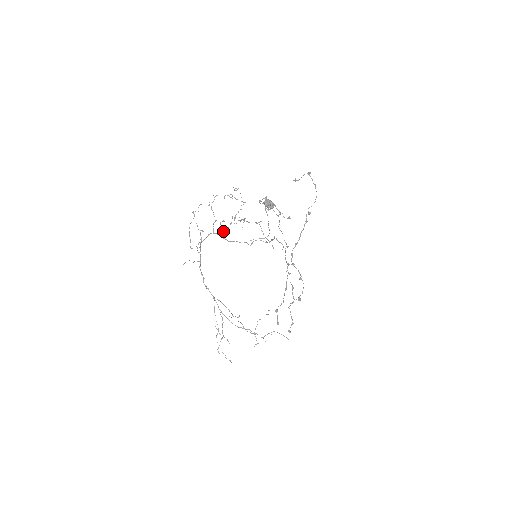
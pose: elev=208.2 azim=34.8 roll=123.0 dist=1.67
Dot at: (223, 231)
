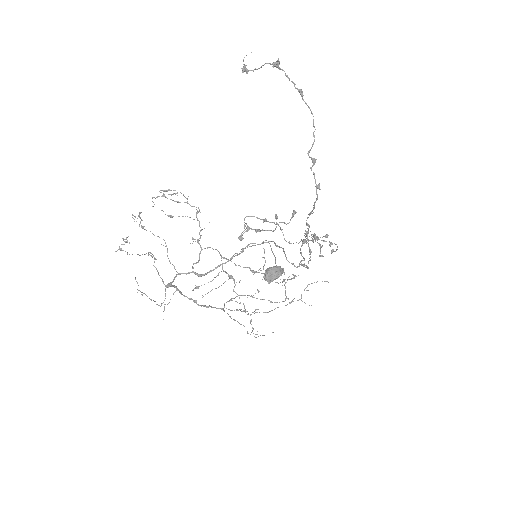
Dot at: occluded
